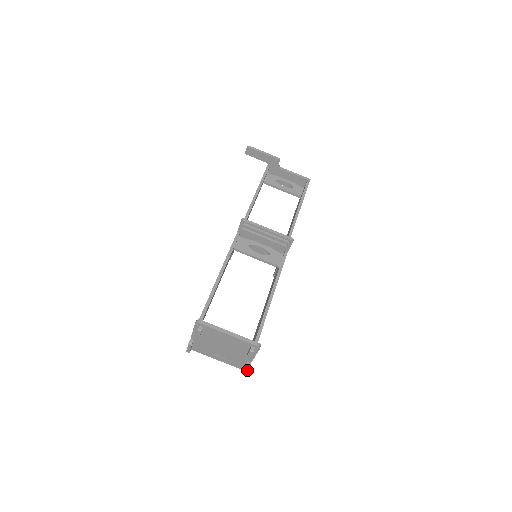
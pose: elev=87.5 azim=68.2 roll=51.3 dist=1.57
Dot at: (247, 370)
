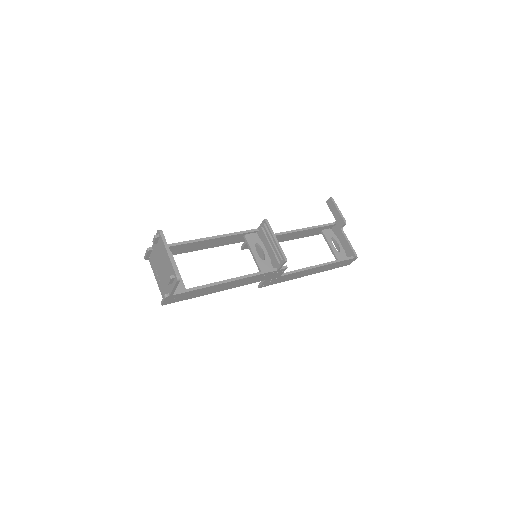
Dot at: (164, 300)
